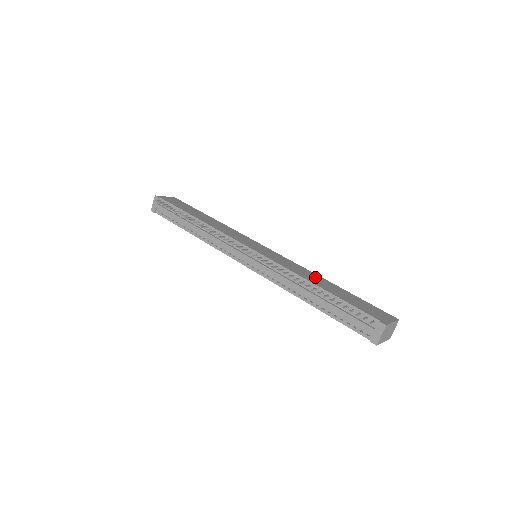
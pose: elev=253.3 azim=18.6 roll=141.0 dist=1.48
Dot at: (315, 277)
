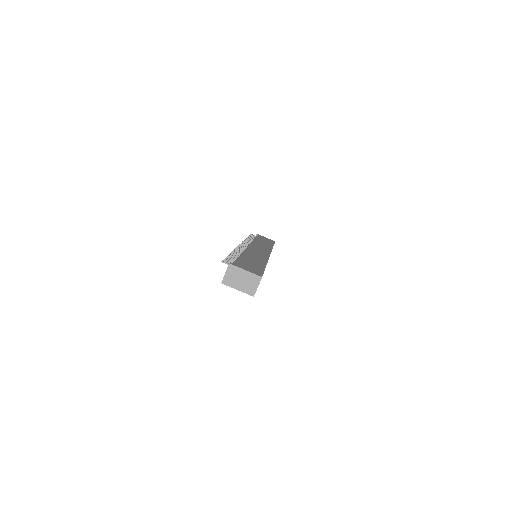
Dot at: (258, 259)
